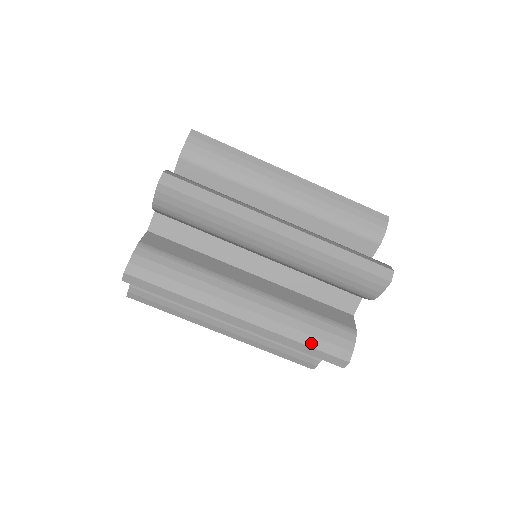
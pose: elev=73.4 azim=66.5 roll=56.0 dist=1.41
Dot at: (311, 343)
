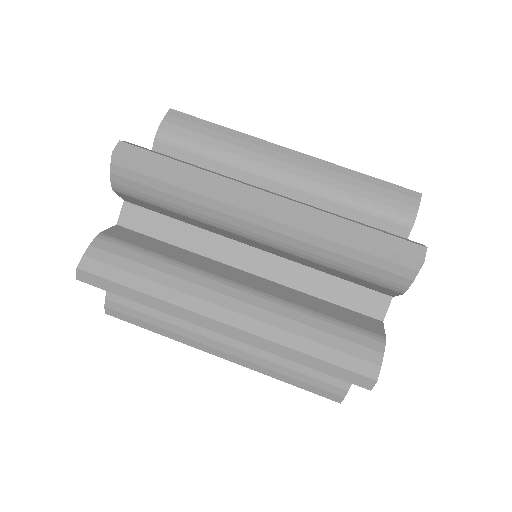
Dot at: (367, 226)
